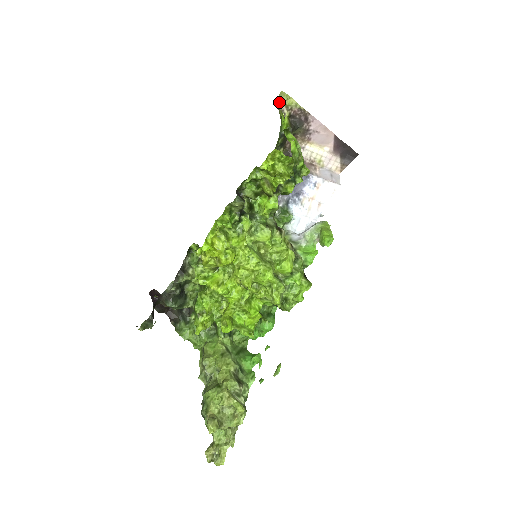
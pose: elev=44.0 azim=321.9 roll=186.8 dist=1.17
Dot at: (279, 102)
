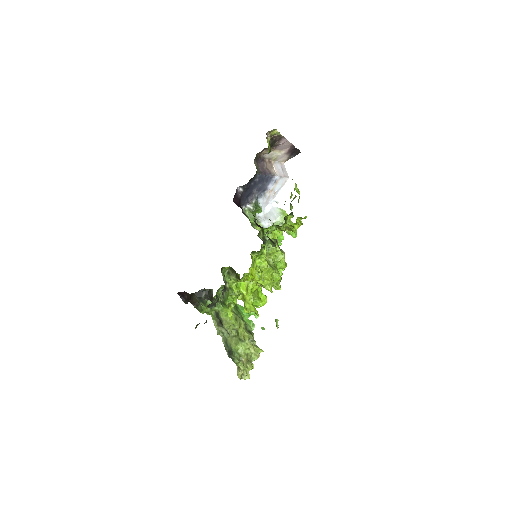
Dot at: (267, 133)
